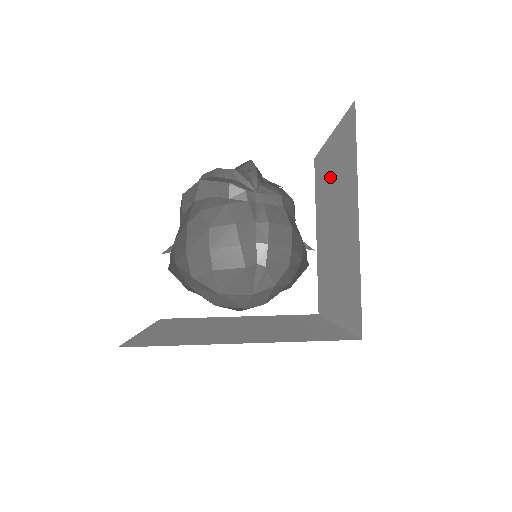
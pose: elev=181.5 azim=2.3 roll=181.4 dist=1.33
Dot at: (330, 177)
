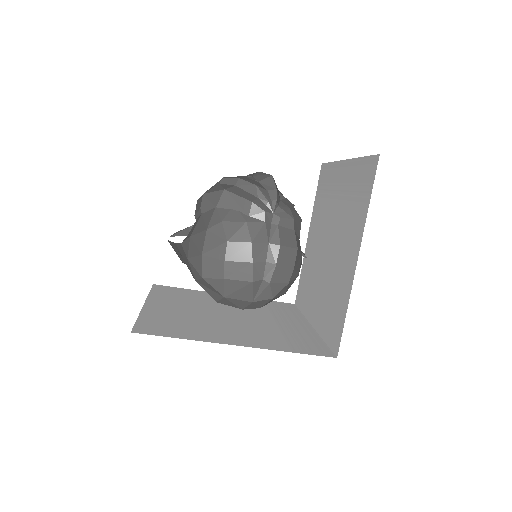
Dot at: (336, 197)
